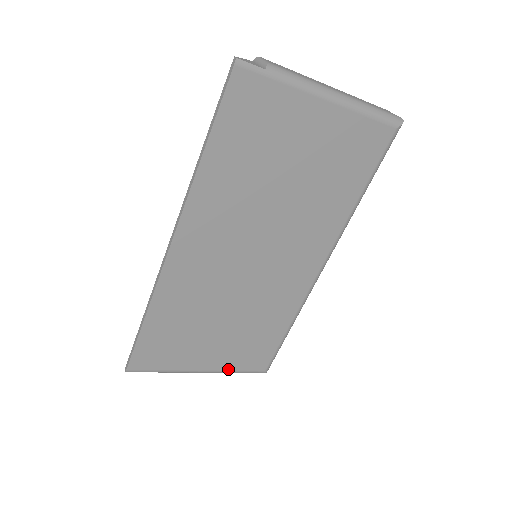
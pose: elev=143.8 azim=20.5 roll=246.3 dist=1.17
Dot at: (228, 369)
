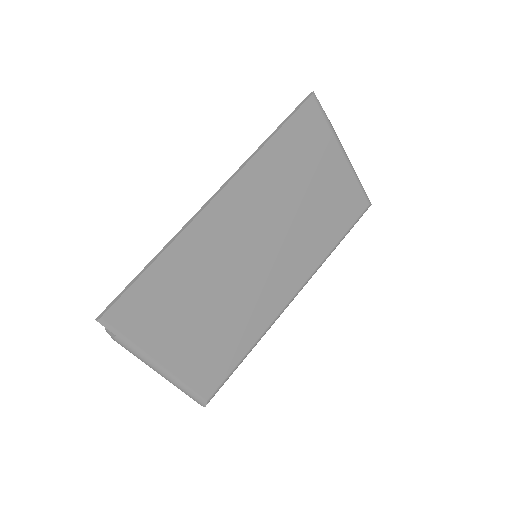
Dot at: (181, 377)
